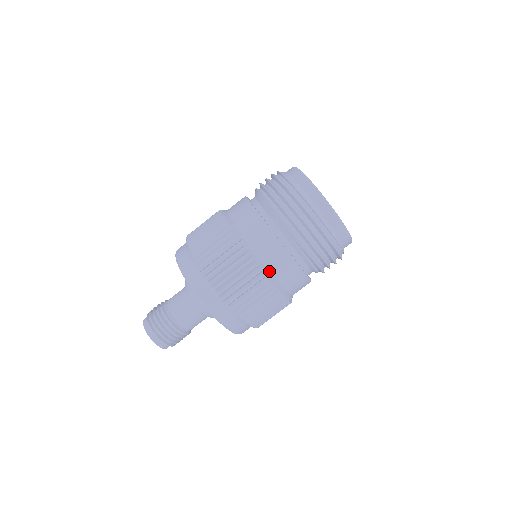
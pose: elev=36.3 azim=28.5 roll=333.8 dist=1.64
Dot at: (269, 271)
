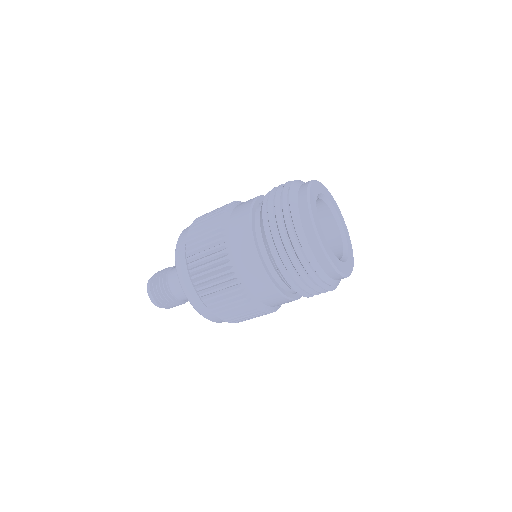
Dot at: (252, 294)
